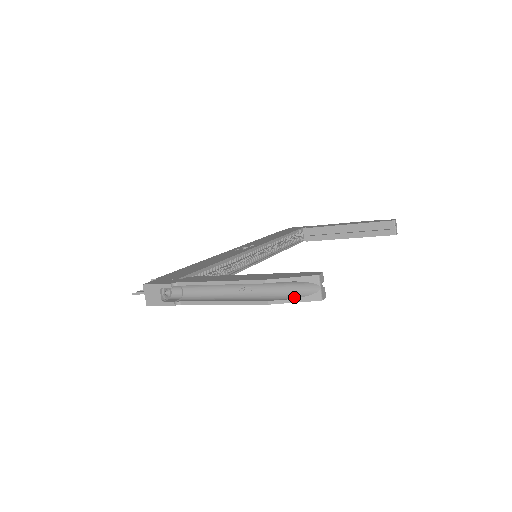
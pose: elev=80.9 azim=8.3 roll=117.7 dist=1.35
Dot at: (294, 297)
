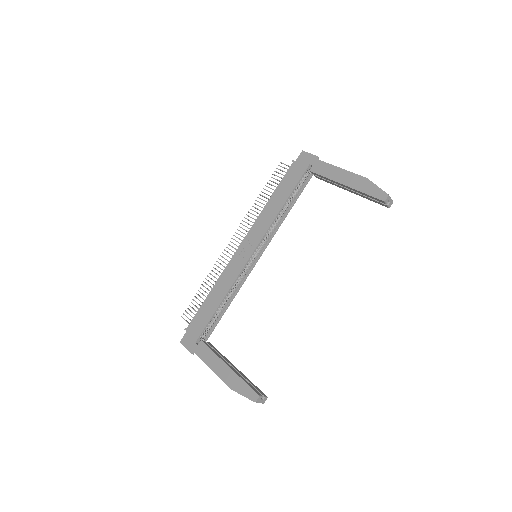
Dot at: occluded
